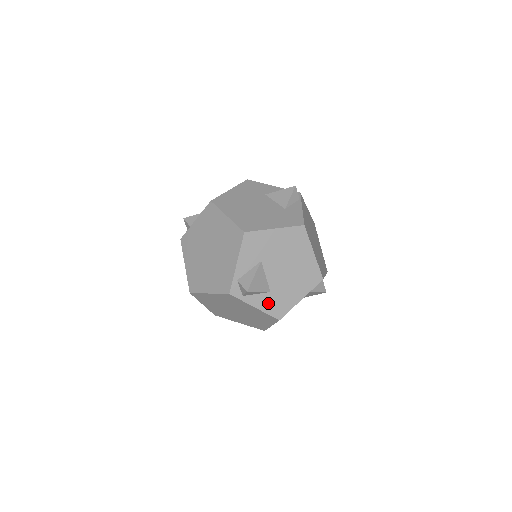
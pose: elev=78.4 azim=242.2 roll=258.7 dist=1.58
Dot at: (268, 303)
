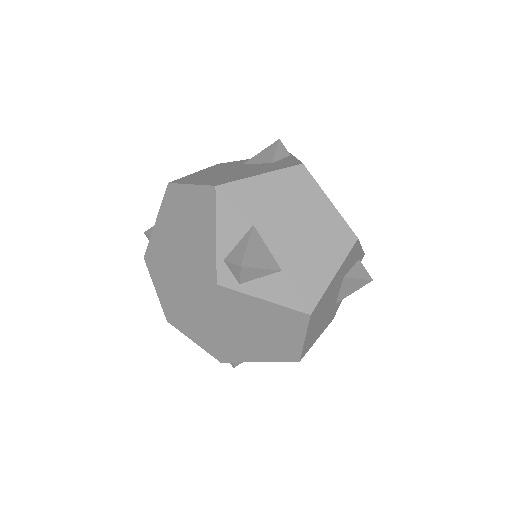
Dot at: (283, 289)
